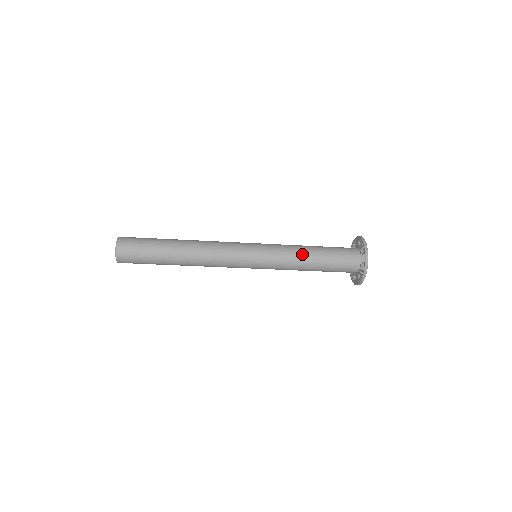
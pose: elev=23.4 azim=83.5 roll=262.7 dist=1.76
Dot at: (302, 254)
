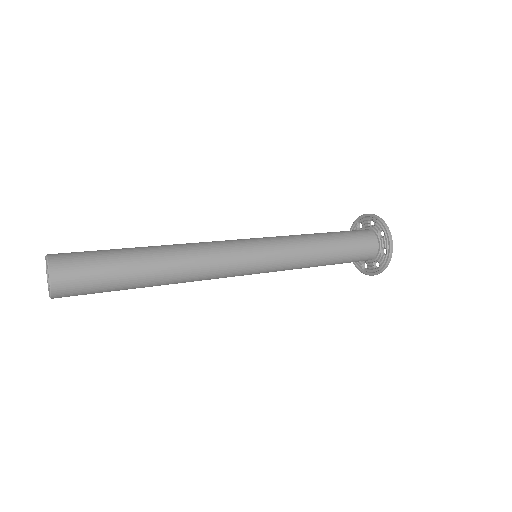
Dot at: (317, 259)
